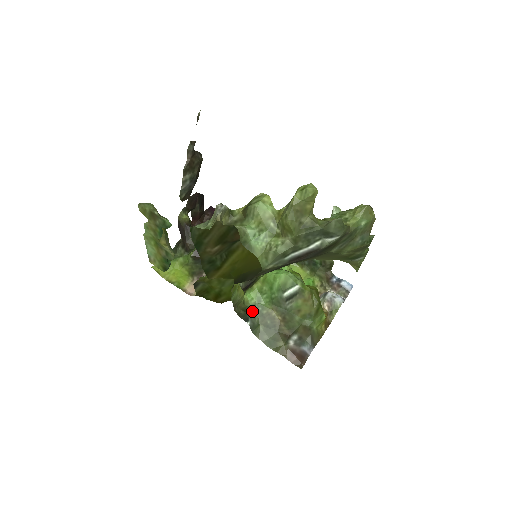
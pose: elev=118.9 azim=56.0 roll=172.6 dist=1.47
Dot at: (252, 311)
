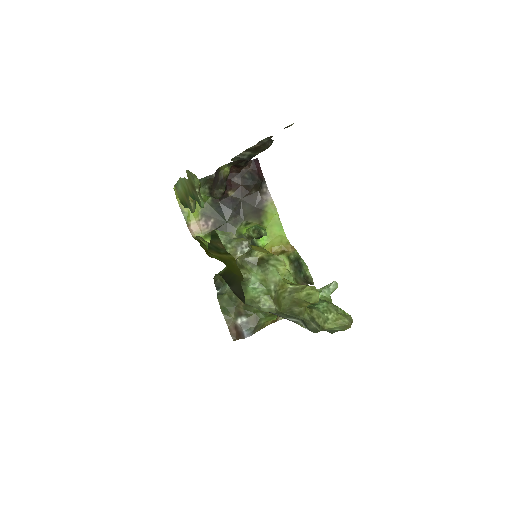
Dot at: occluded
